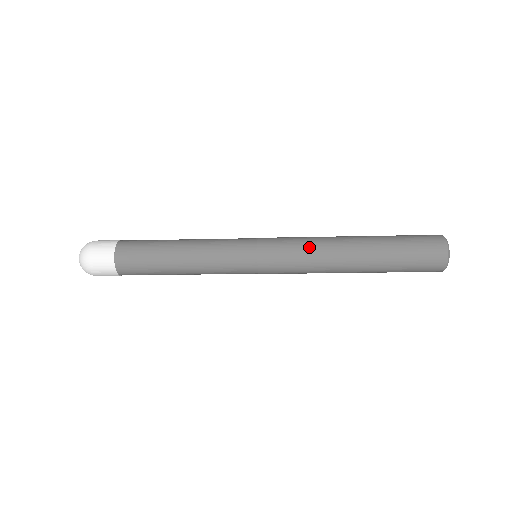
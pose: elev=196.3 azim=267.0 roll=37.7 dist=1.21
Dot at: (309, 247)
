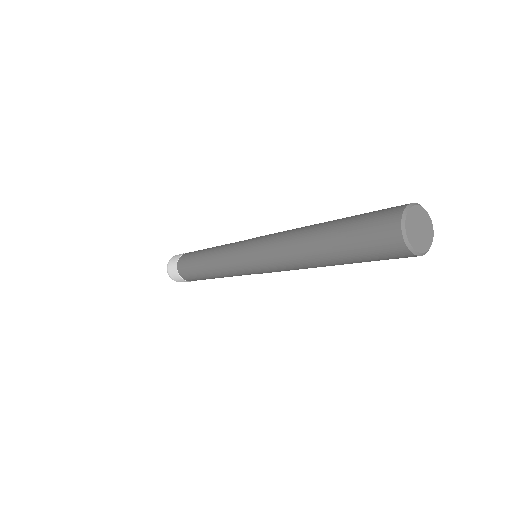
Dot at: (283, 232)
